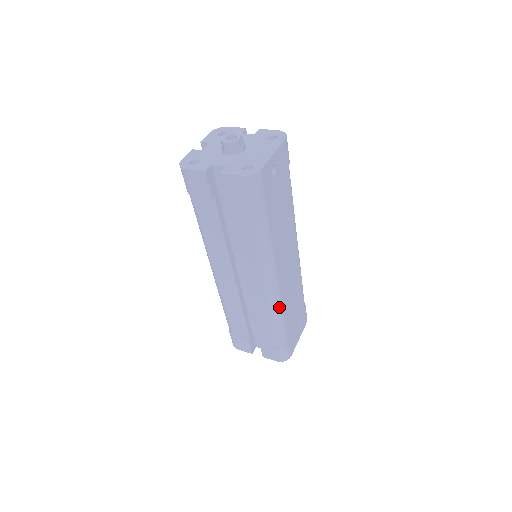
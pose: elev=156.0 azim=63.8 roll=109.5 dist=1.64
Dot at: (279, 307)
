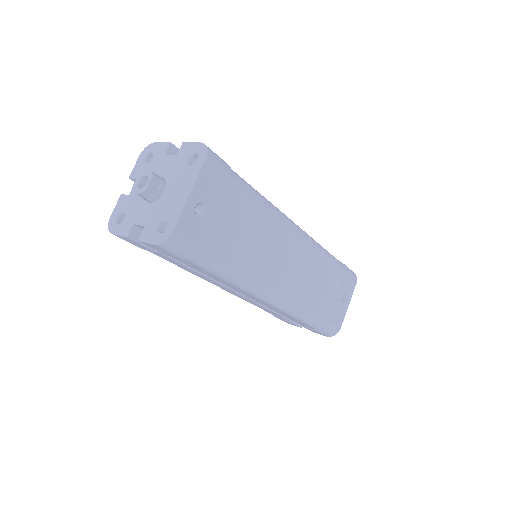
Dot at: (294, 308)
